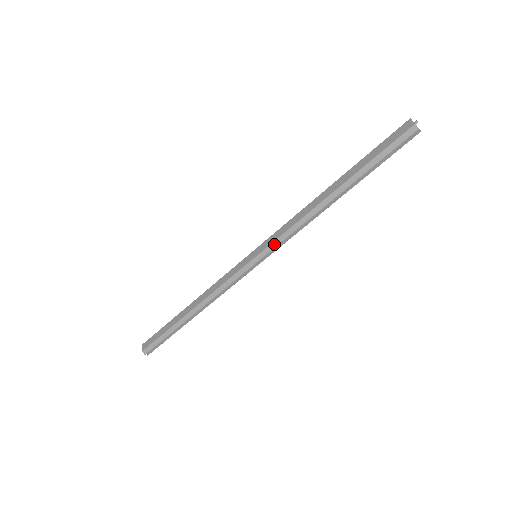
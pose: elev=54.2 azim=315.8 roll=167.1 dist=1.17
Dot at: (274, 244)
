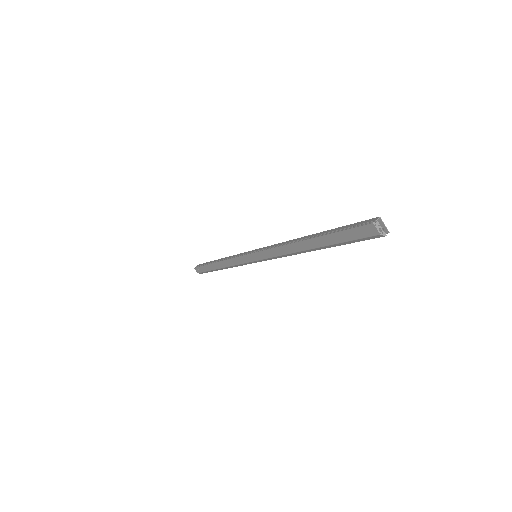
Dot at: (269, 259)
